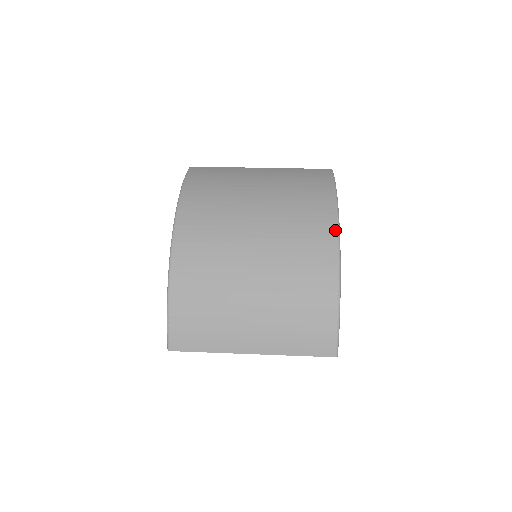
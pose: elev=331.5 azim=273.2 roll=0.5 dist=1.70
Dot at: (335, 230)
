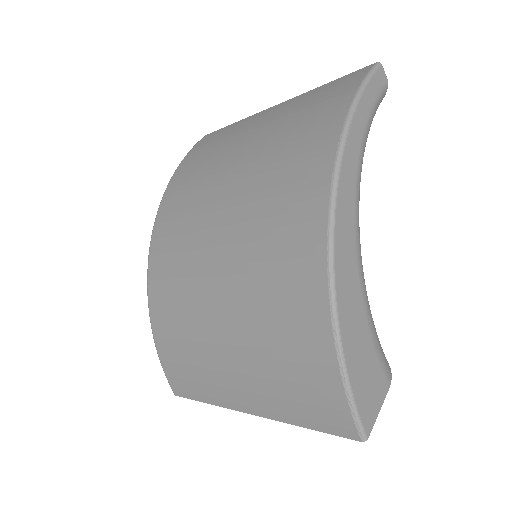
Dot at: (325, 198)
